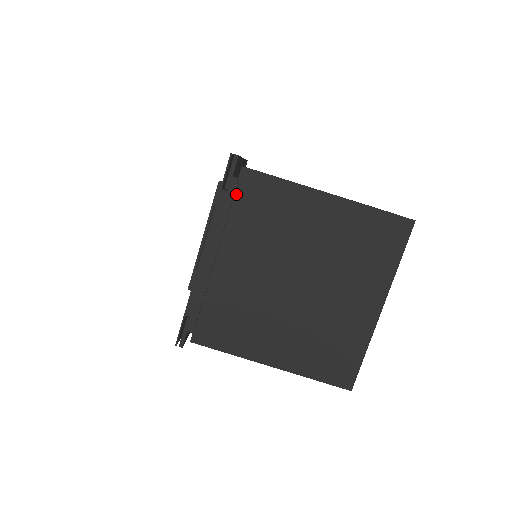
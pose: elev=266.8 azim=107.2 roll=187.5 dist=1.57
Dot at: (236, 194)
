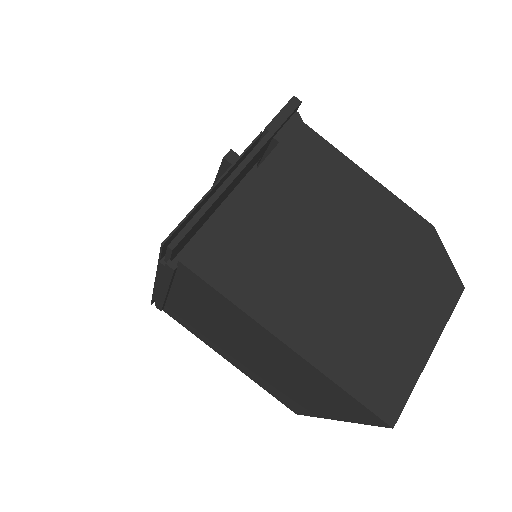
Dot at: (177, 273)
